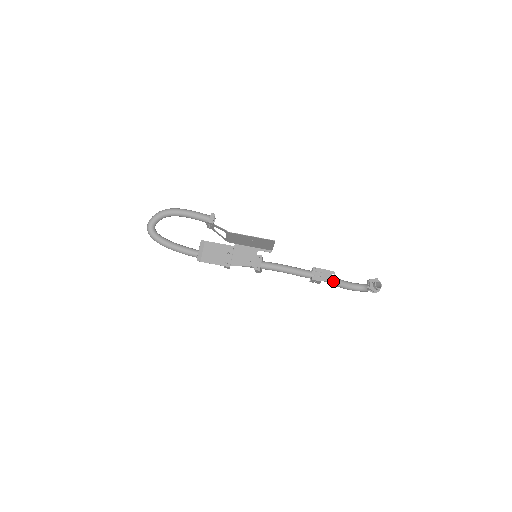
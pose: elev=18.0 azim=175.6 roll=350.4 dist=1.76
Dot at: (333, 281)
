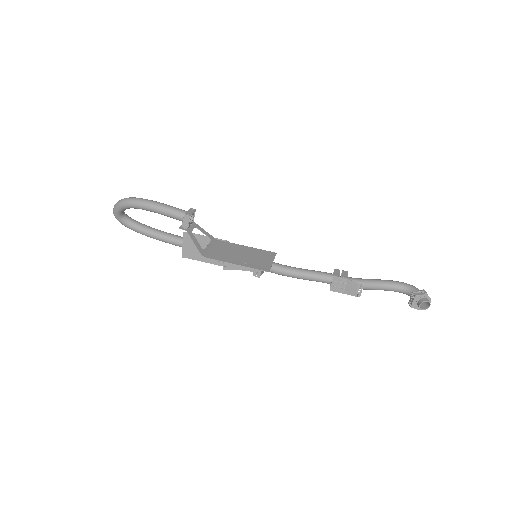
Dot at: occluded
